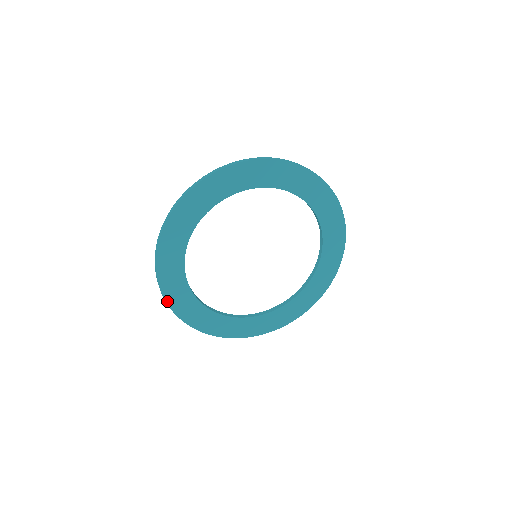
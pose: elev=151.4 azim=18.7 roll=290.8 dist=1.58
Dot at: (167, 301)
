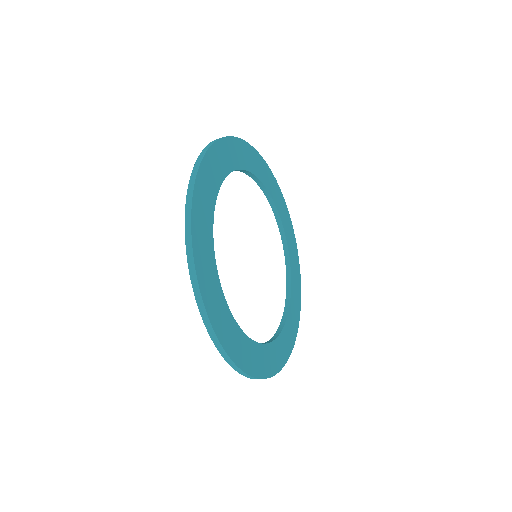
Dot at: (247, 373)
